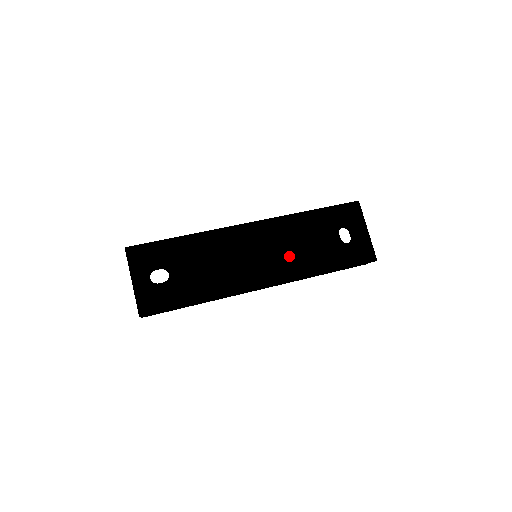
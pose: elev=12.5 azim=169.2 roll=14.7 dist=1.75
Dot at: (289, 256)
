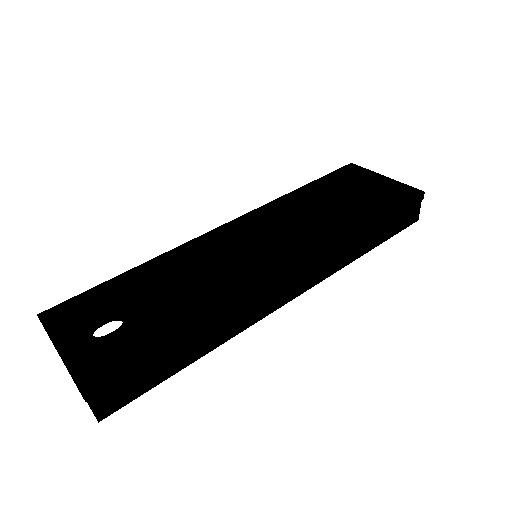
Dot at: (302, 231)
